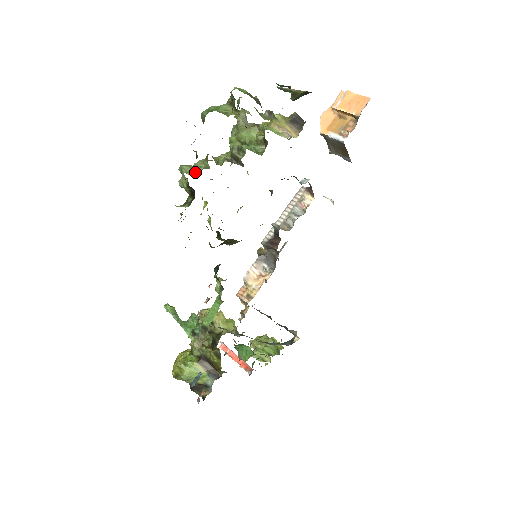
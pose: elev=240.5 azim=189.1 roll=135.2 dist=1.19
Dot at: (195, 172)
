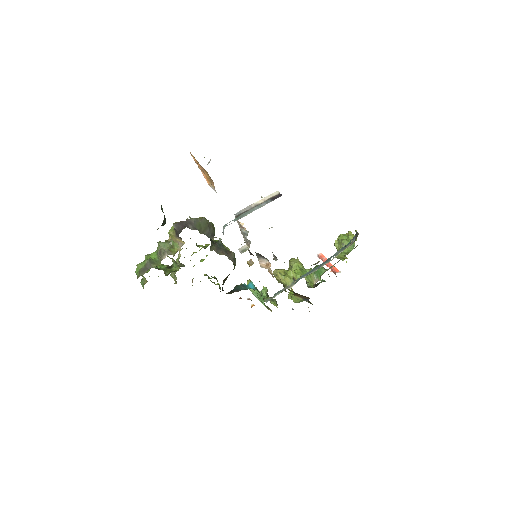
Dot at: (175, 278)
